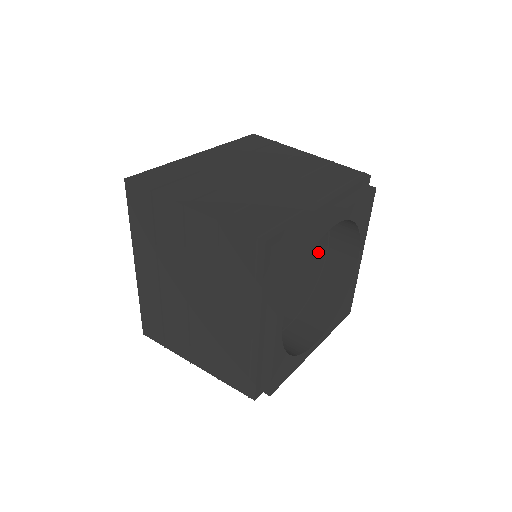
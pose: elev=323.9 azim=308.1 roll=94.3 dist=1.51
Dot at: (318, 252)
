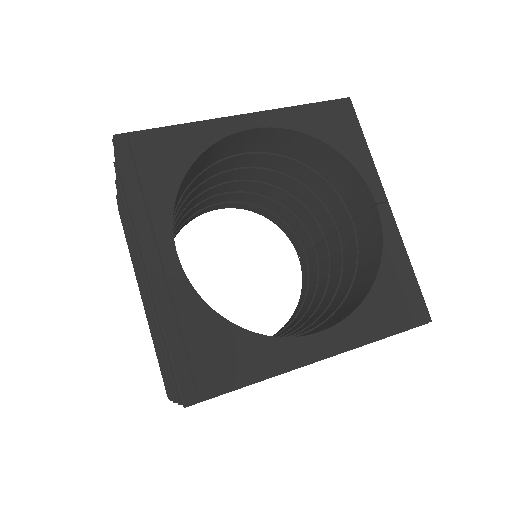
Dot at: (350, 237)
